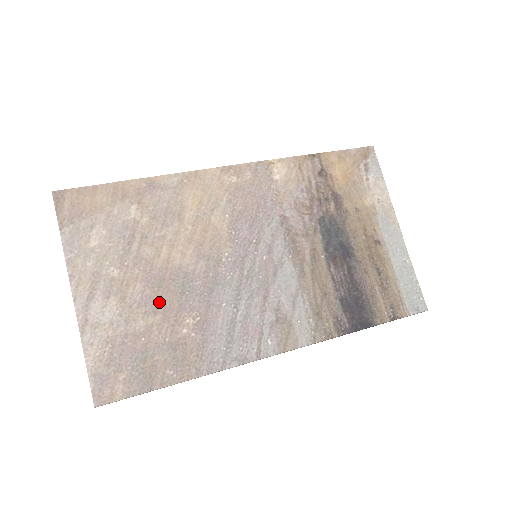
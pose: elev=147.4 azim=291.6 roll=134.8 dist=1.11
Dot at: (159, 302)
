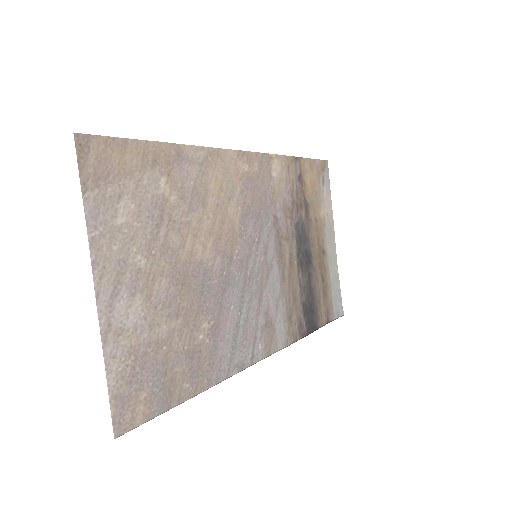
Dot at: (182, 303)
